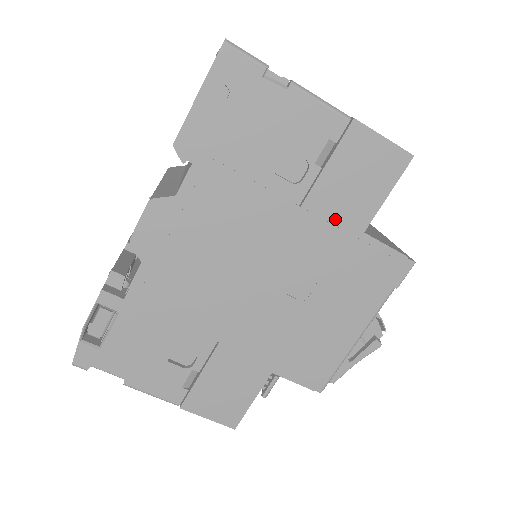
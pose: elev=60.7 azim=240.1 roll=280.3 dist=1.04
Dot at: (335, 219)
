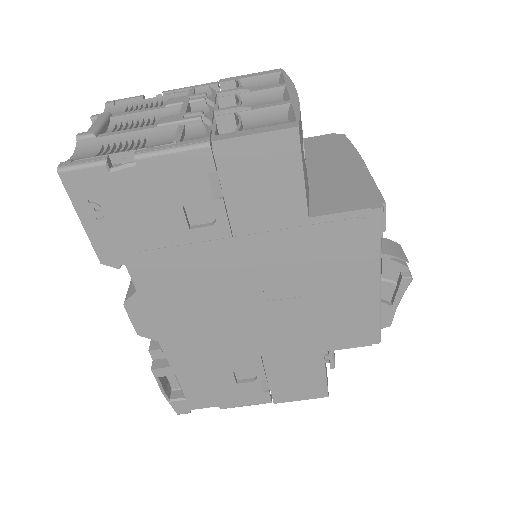
Dot at: (272, 225)
